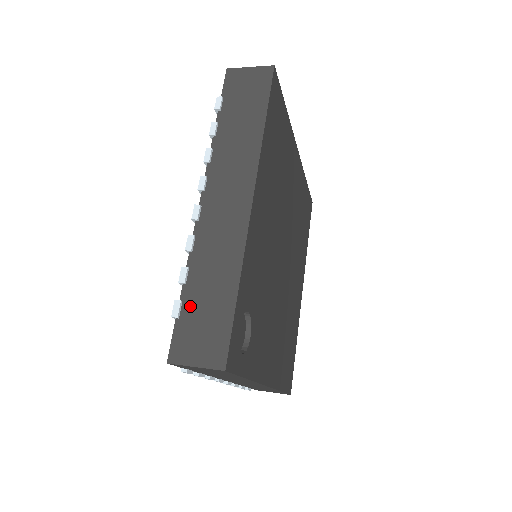
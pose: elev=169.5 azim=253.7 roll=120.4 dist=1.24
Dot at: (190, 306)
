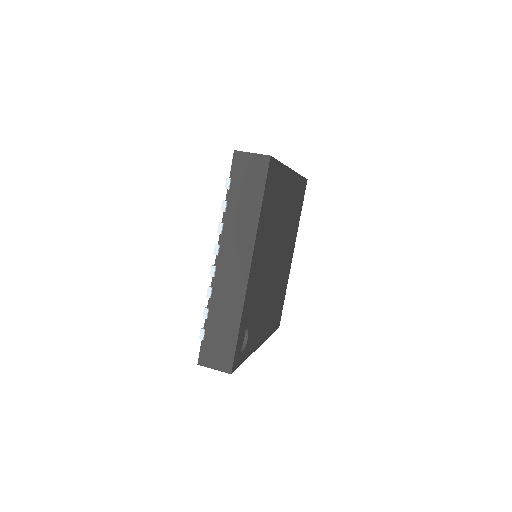
Dot at: (210, 333)
